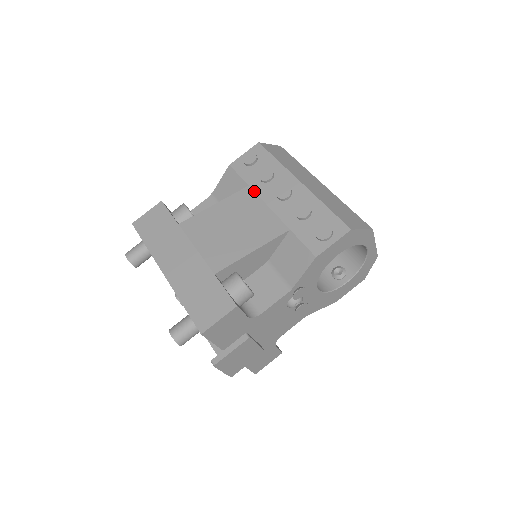
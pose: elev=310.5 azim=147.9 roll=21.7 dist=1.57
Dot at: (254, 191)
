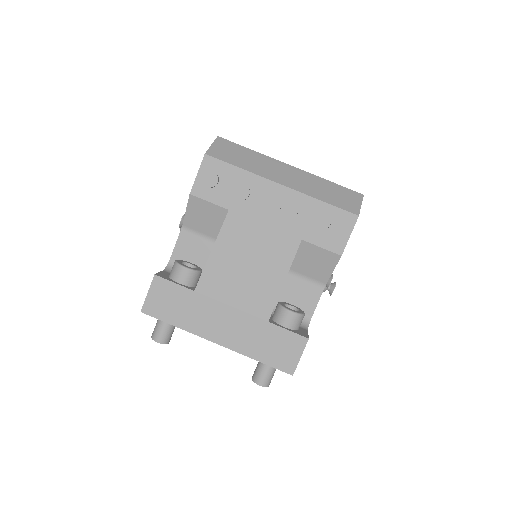
Dot at: (239, 214)
